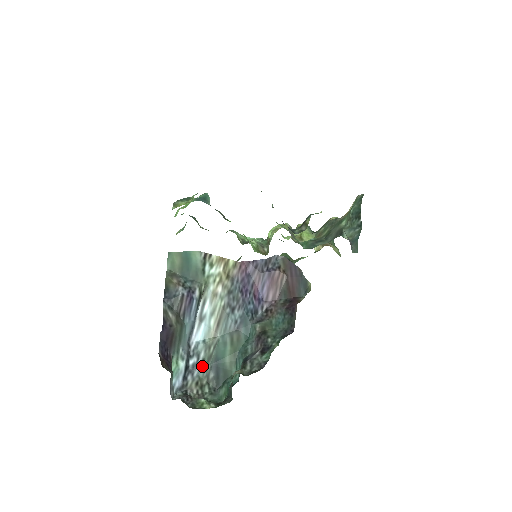
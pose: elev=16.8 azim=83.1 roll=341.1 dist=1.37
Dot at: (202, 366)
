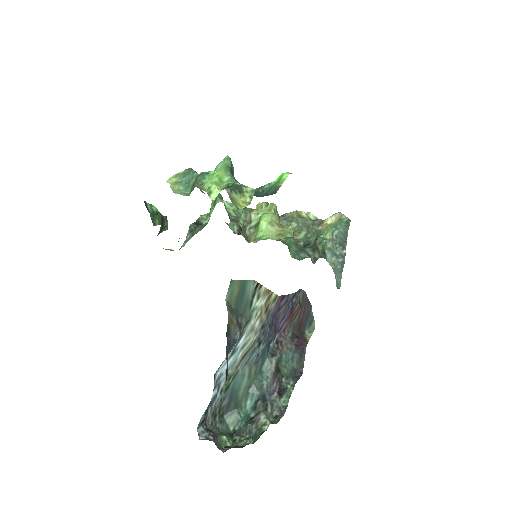
Dot at: (220, 397)
